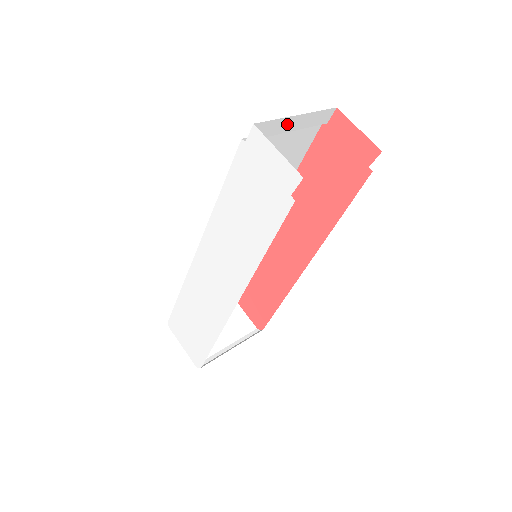
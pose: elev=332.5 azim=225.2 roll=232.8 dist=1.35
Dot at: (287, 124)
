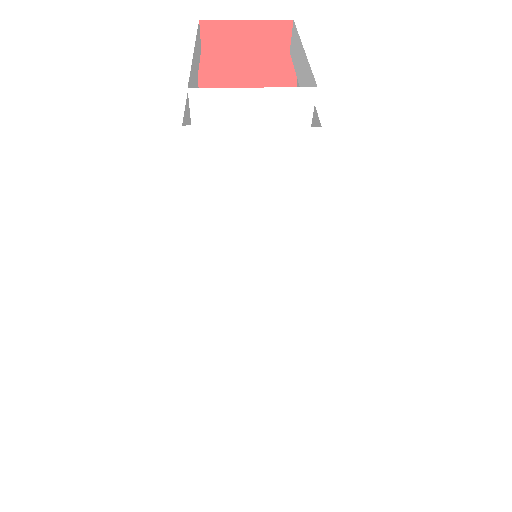
Dot at: (194, 71)
